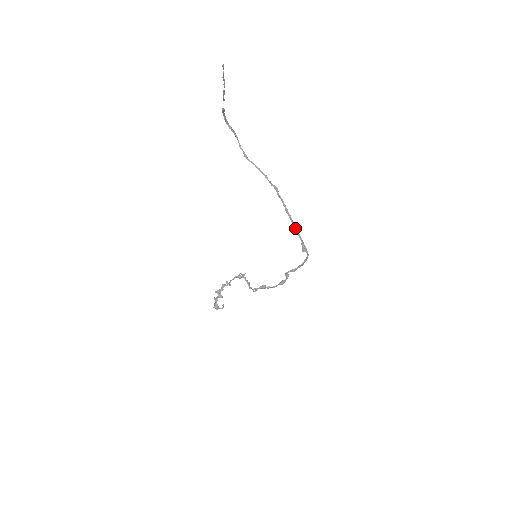
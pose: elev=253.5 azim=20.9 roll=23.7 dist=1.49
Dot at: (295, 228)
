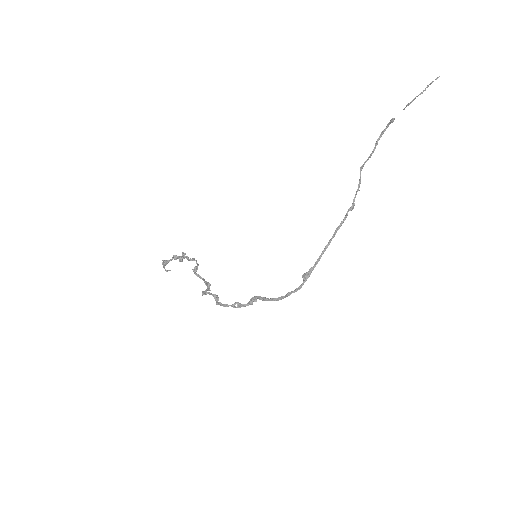
Dot at: (324, 250)
